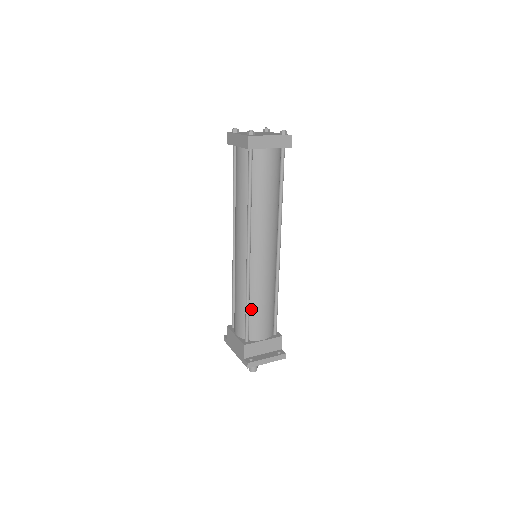
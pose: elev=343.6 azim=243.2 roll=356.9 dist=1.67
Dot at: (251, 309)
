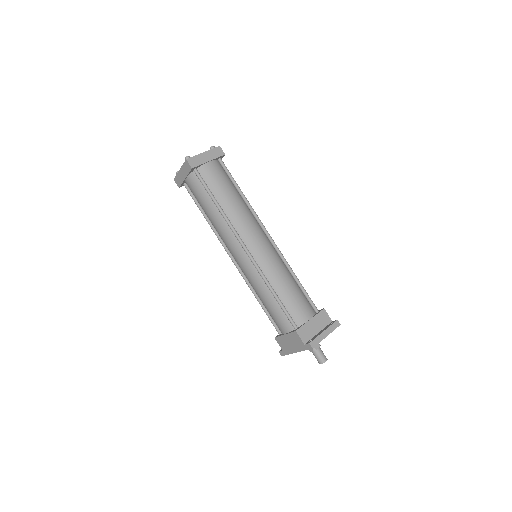
Dot at: (280, 297)
